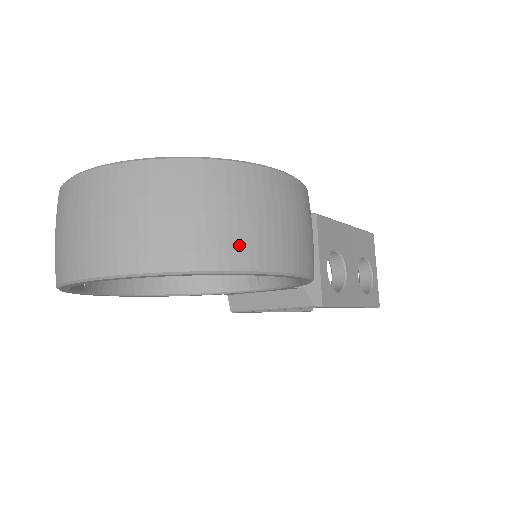
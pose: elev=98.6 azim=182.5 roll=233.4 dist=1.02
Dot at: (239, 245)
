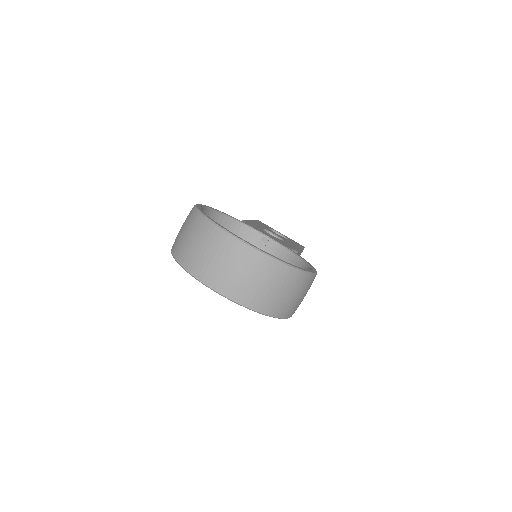
Dot at: (288, 309)
